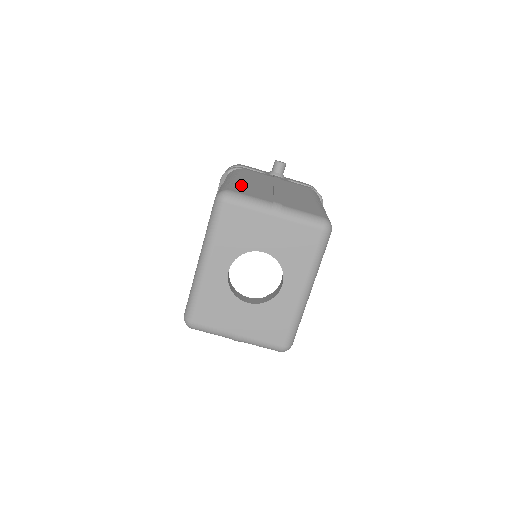
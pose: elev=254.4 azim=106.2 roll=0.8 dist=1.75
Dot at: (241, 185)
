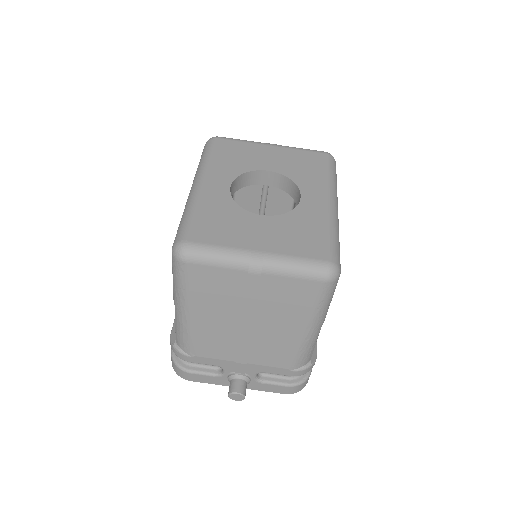
Dot at: occluded
